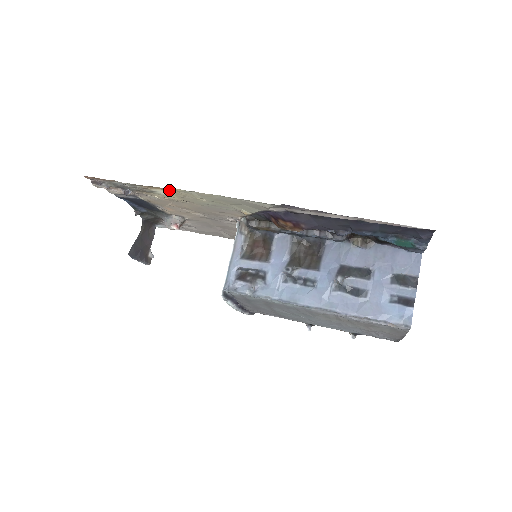
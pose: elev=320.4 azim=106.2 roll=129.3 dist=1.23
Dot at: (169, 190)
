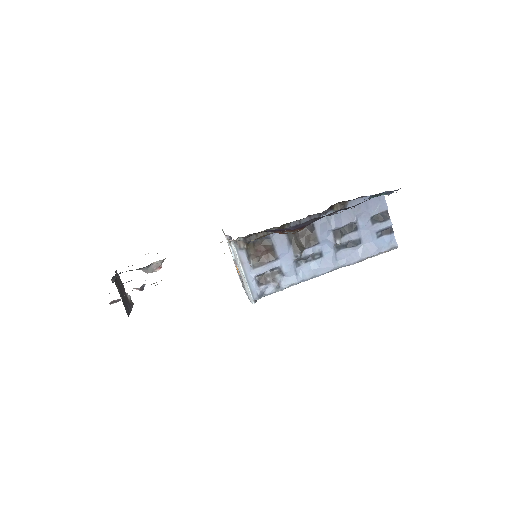
Dot at: occluded
